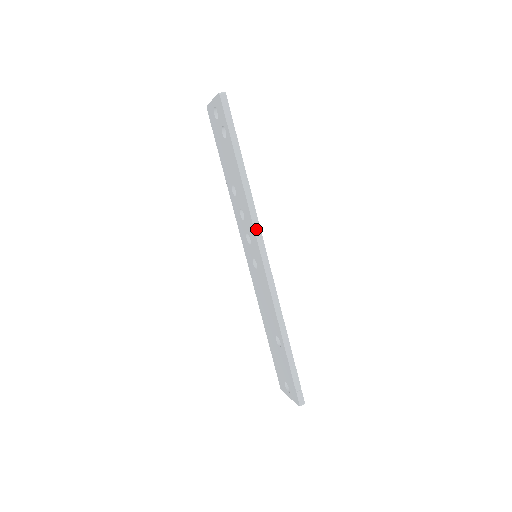
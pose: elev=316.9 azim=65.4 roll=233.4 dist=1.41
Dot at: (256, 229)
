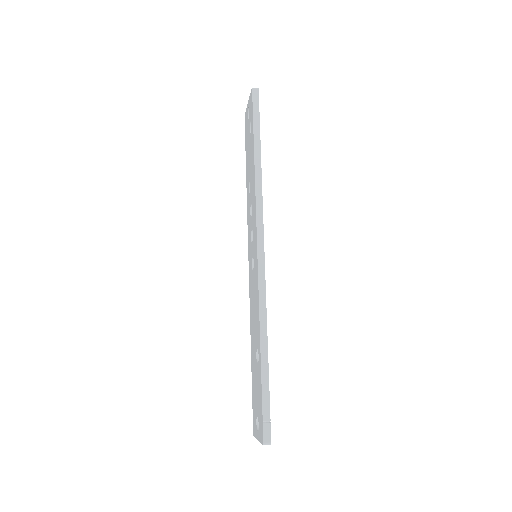
Dot at: (258, 217)
